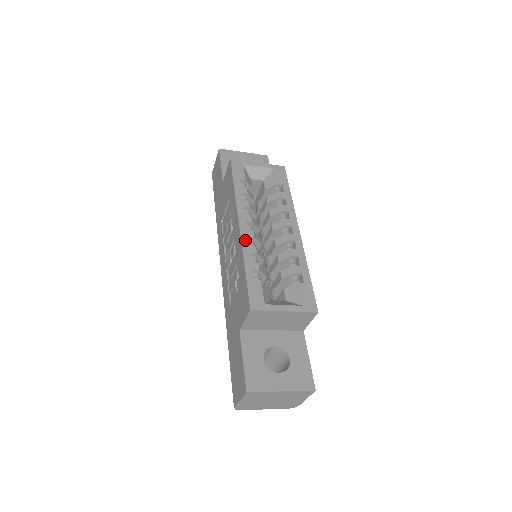
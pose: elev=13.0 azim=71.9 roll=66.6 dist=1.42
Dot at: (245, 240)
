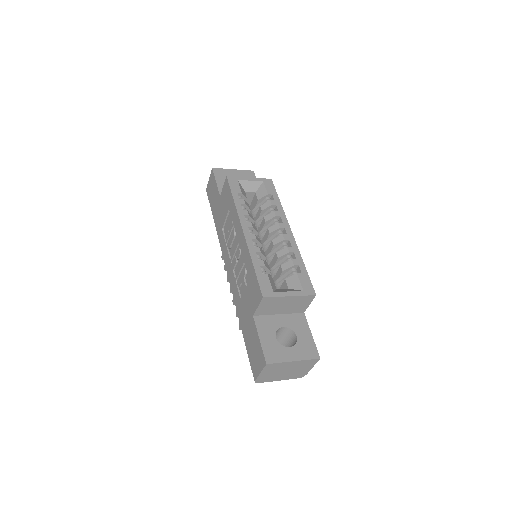
Dot at: (250, 242)
